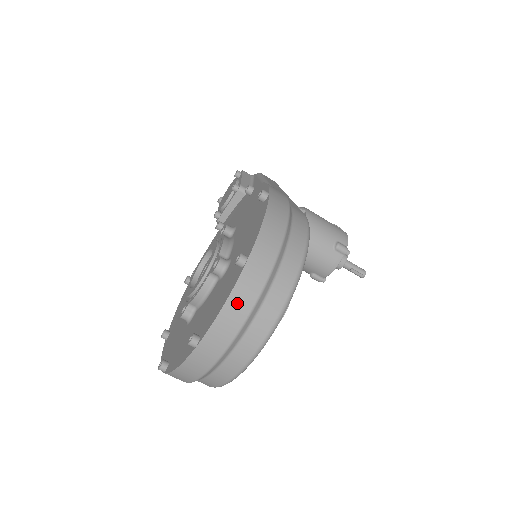
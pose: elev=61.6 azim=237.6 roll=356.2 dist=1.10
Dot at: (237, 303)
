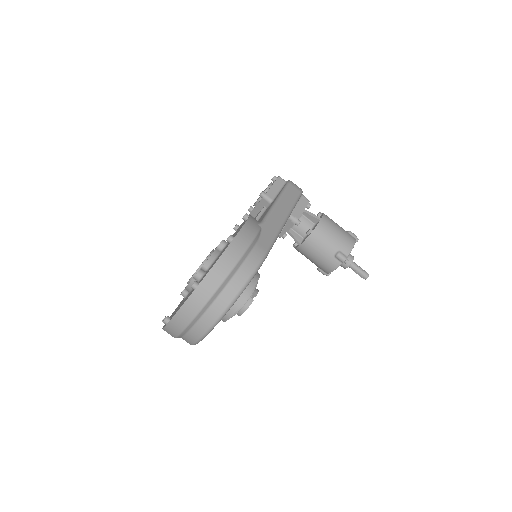
Dot at: (187, 310)
